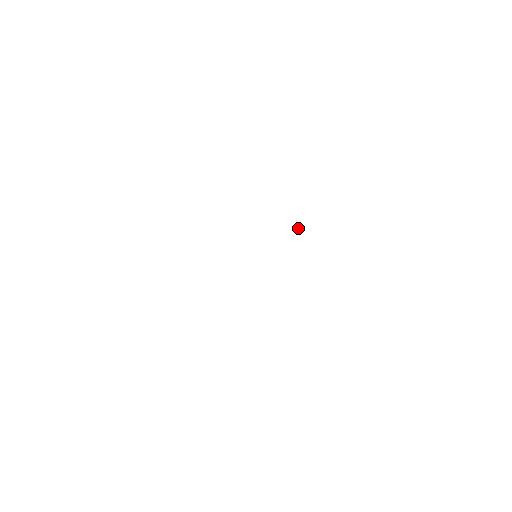
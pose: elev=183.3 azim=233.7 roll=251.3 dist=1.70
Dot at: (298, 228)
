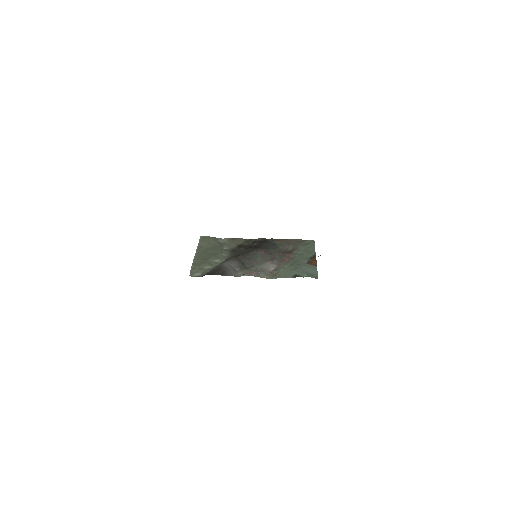
Dot at: occluded
